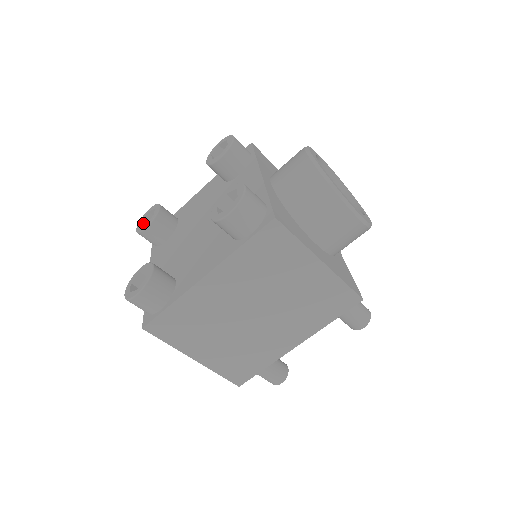
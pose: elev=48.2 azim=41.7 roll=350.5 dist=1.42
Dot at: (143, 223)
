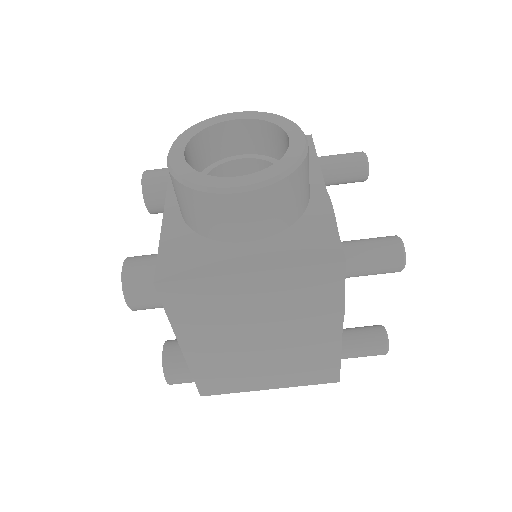
Dot at: occluded
